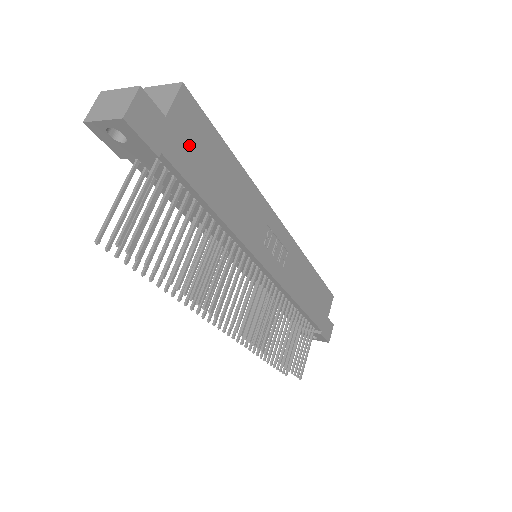
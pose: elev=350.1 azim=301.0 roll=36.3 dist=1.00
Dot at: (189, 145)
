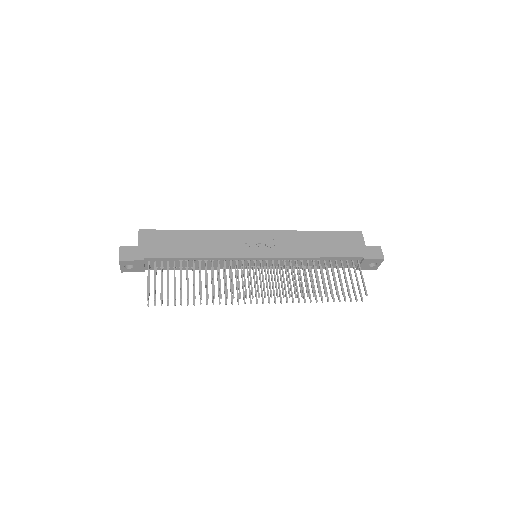
Dot at: (157, 246)
